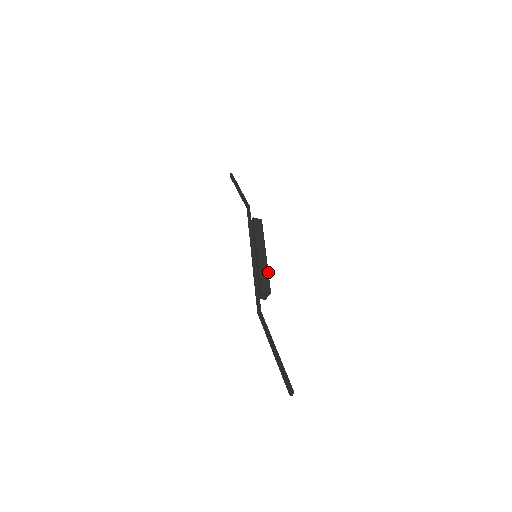
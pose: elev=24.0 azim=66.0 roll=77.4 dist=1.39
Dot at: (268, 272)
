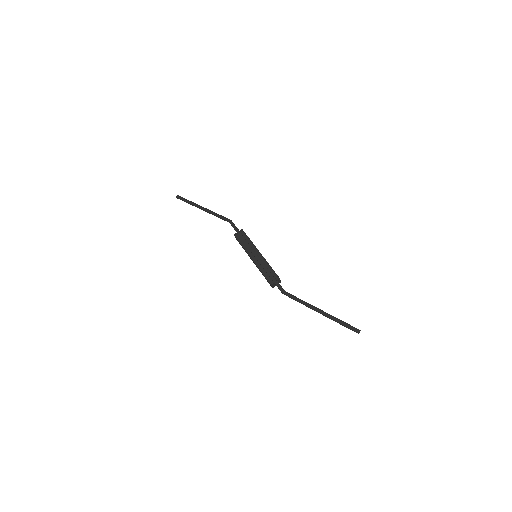
Dot at: occluded
